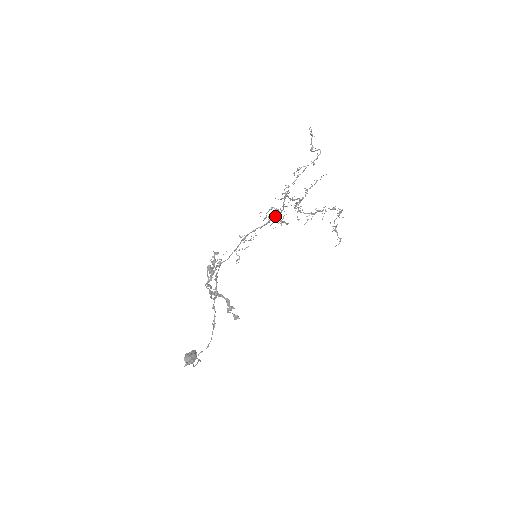
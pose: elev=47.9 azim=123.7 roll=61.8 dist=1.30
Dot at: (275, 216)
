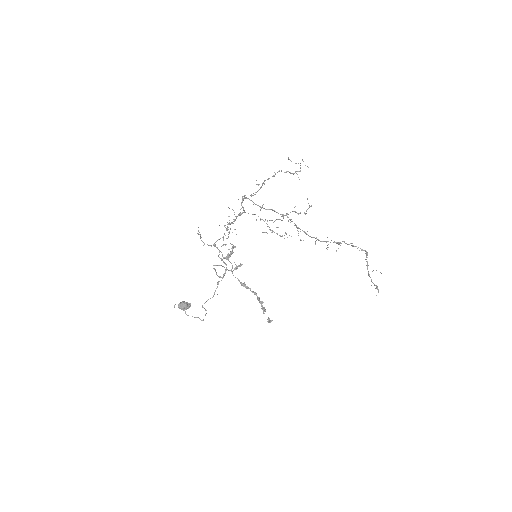
Dot at: (239, 213)
